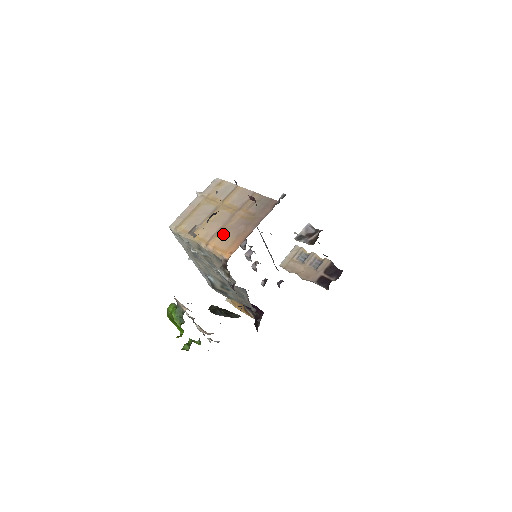
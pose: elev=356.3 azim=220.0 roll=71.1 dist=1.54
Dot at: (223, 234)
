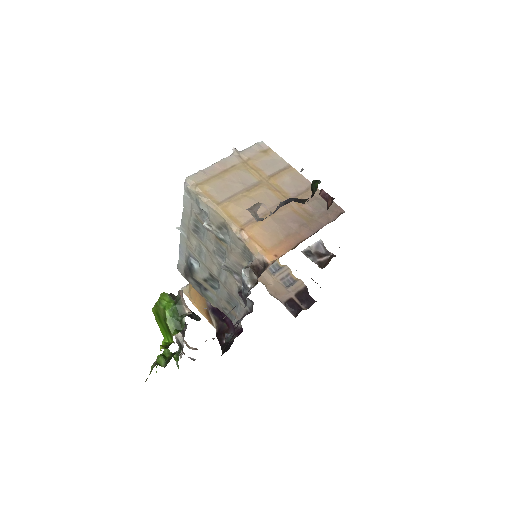
Dot at: (267, 224)
